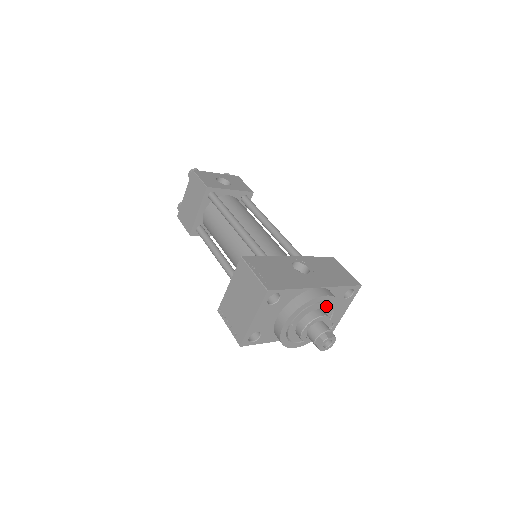
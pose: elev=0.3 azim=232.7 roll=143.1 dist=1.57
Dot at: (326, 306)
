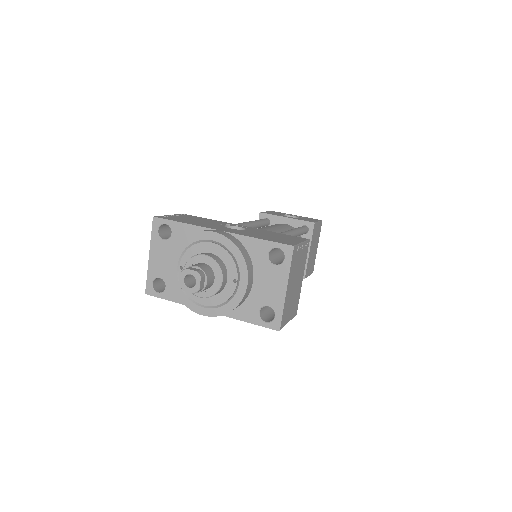
Dot at: (222, 252)
